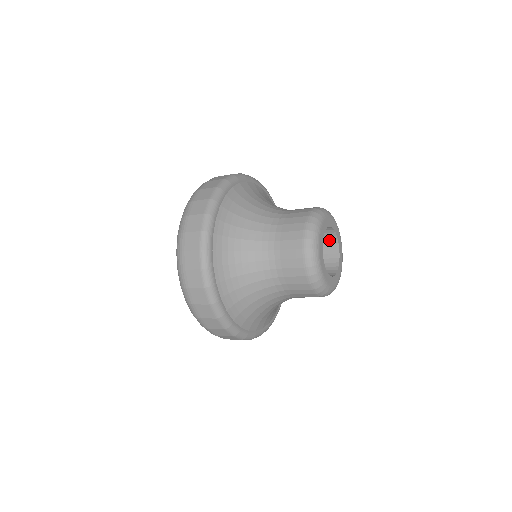
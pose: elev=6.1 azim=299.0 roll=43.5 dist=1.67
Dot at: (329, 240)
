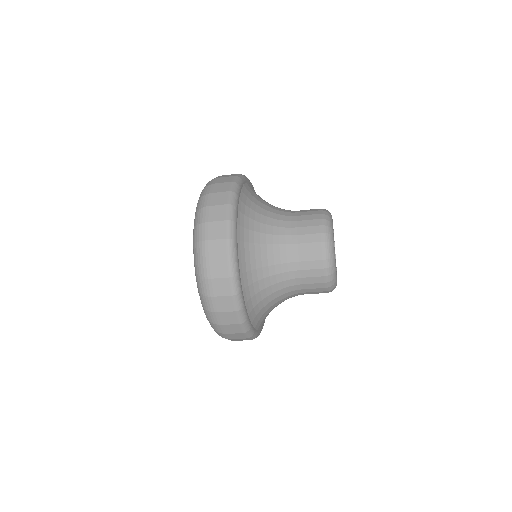
Dot at: occluded
